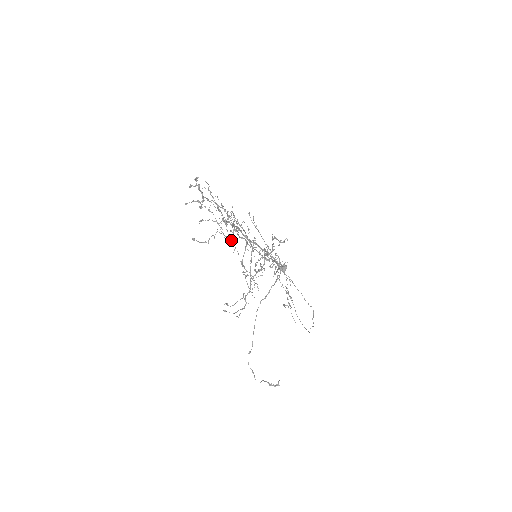
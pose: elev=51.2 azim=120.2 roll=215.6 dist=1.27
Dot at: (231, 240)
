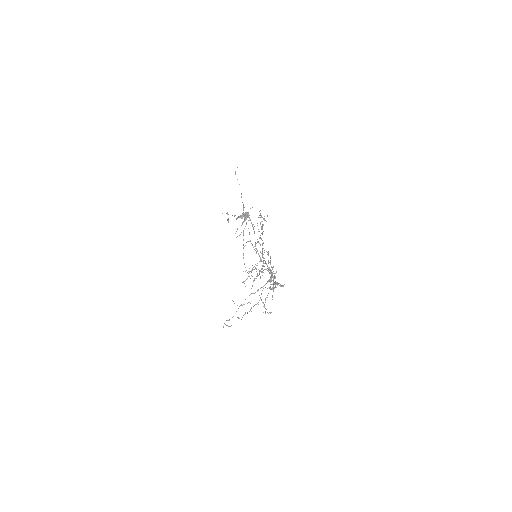
Dot at: occluded
